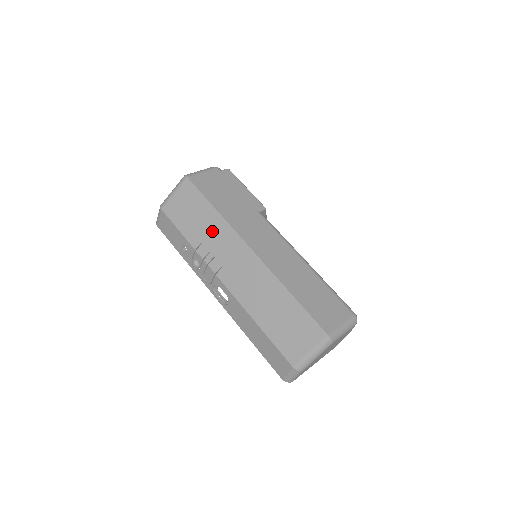
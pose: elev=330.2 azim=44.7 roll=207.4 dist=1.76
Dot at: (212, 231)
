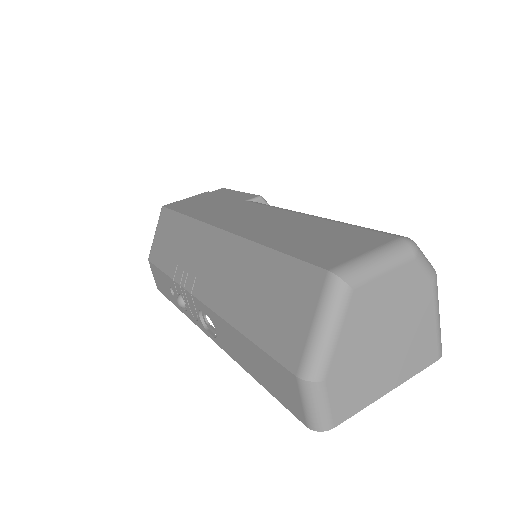
Dot at: (183, 242)
